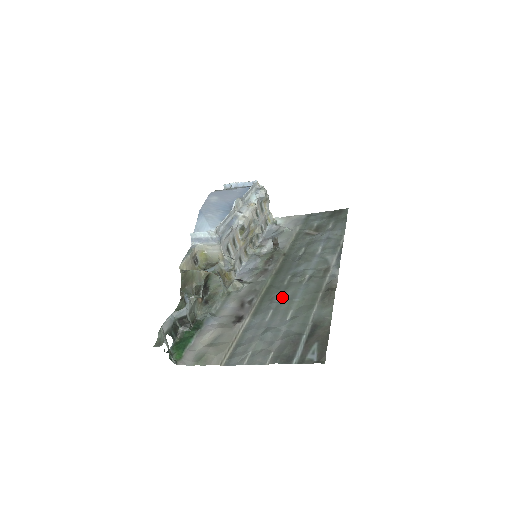
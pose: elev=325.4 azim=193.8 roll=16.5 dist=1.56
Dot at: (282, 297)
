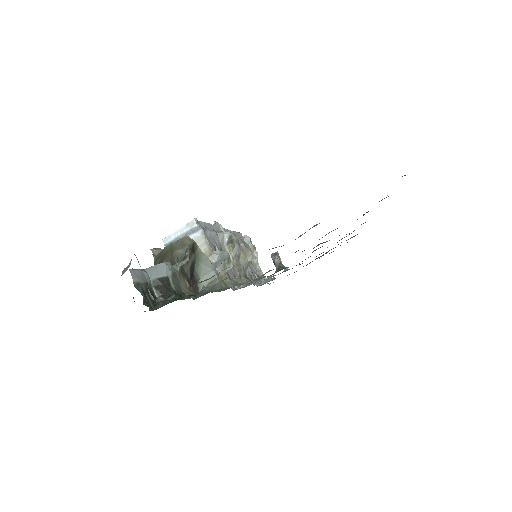
Dot at: occluded
